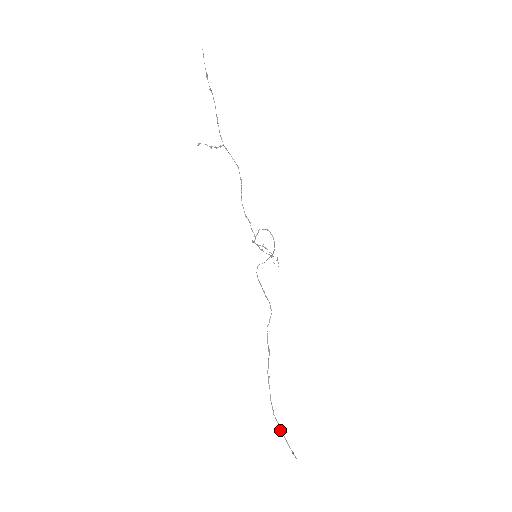
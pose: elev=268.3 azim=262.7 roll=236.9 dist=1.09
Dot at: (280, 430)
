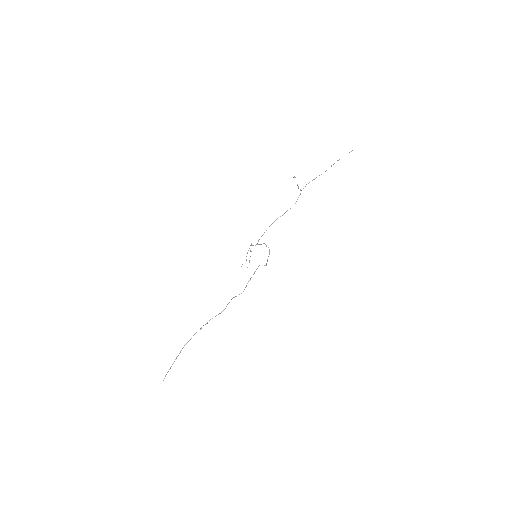
Dot at: (177, 356)
